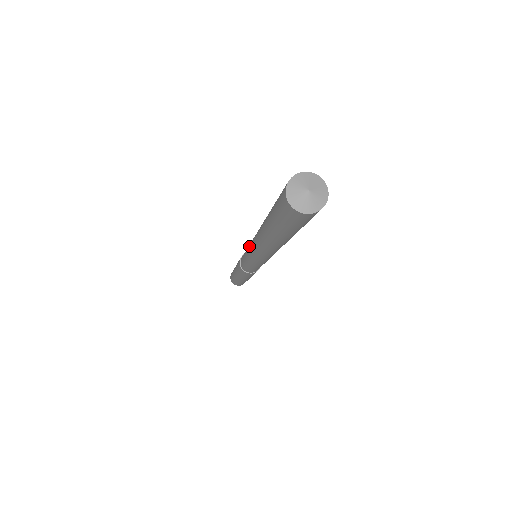
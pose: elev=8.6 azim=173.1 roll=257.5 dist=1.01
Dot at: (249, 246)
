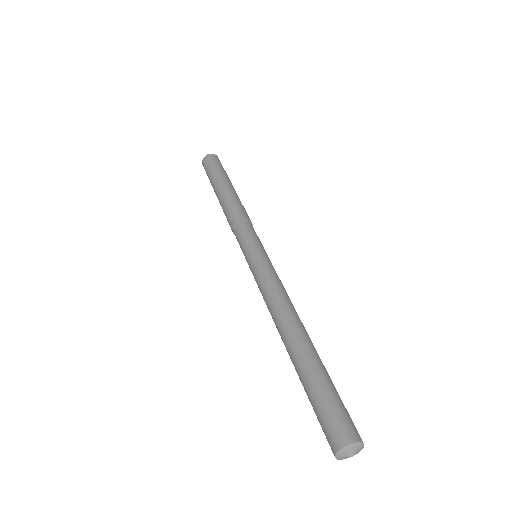
Dot at: (259, 281)
